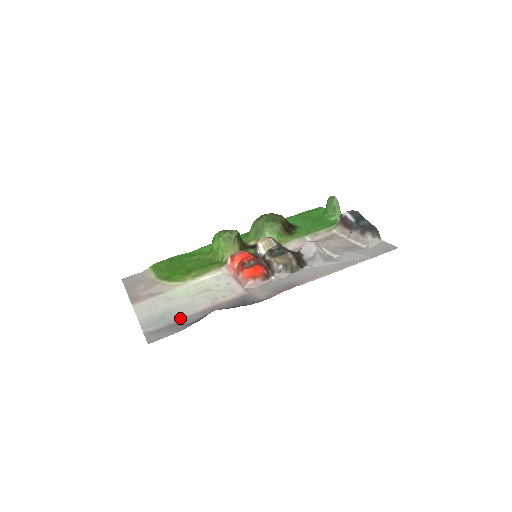
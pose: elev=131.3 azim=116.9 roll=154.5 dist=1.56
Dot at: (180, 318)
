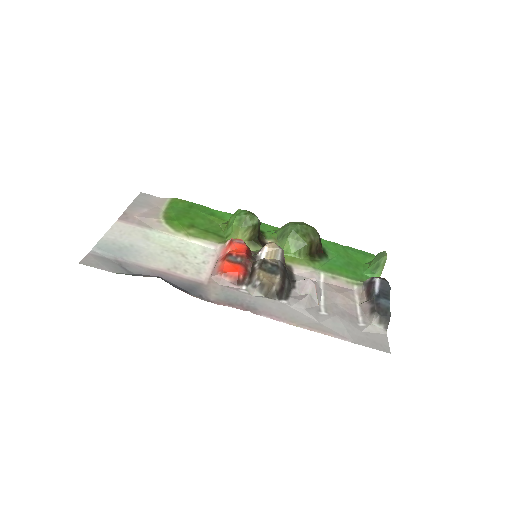
Dot at: (130, 261)
